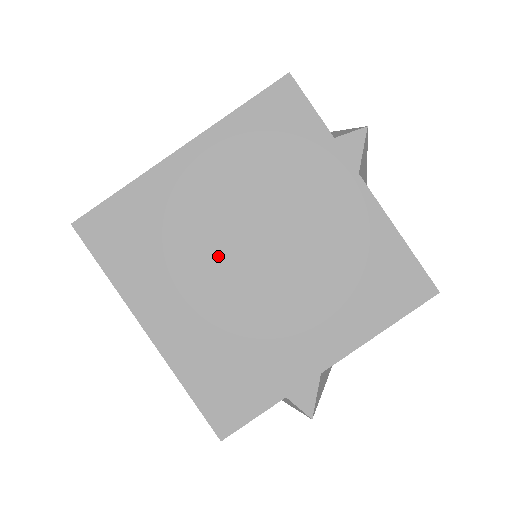
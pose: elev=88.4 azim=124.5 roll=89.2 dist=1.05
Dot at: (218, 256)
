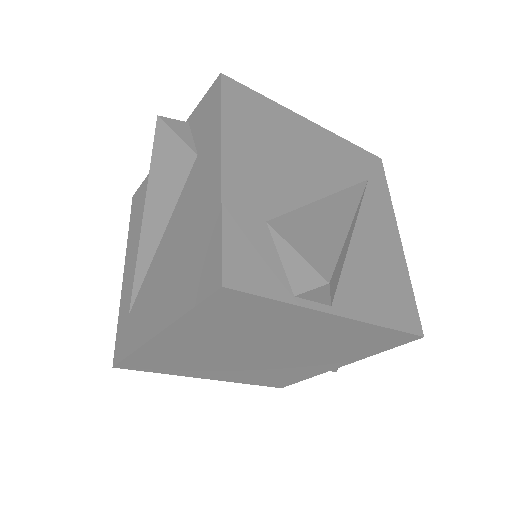
Dot at: (232, 357)
